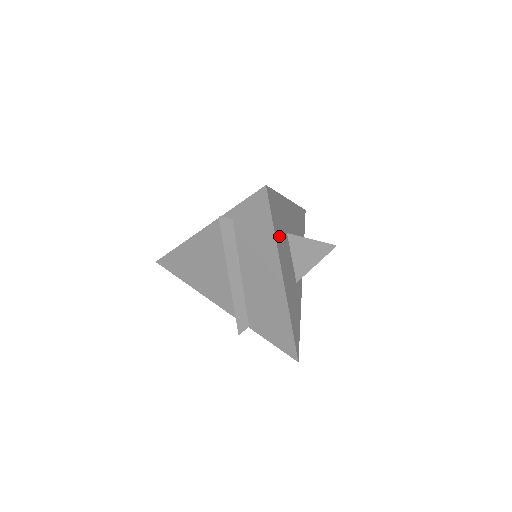
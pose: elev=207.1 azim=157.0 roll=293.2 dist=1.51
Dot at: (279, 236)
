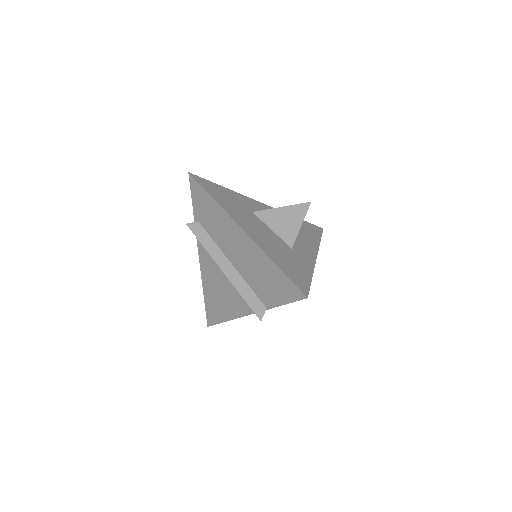
Dot at: (227, 204)
